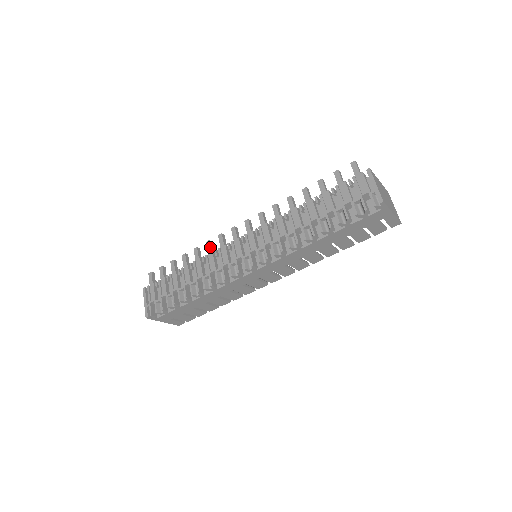
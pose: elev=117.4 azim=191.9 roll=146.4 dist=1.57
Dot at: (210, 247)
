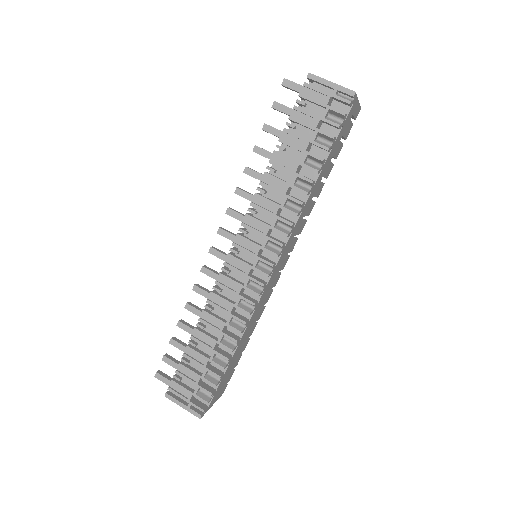
Dot at: (203, 290)
